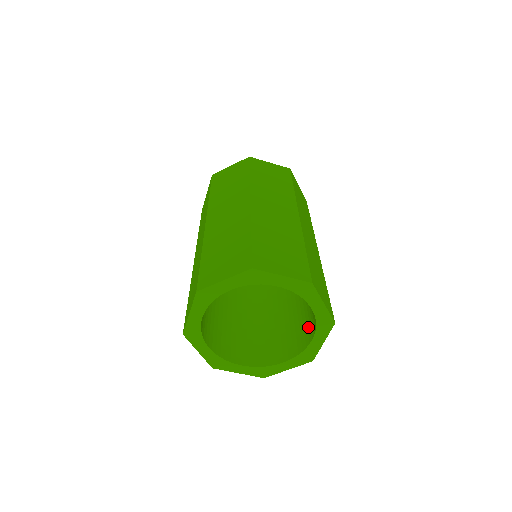
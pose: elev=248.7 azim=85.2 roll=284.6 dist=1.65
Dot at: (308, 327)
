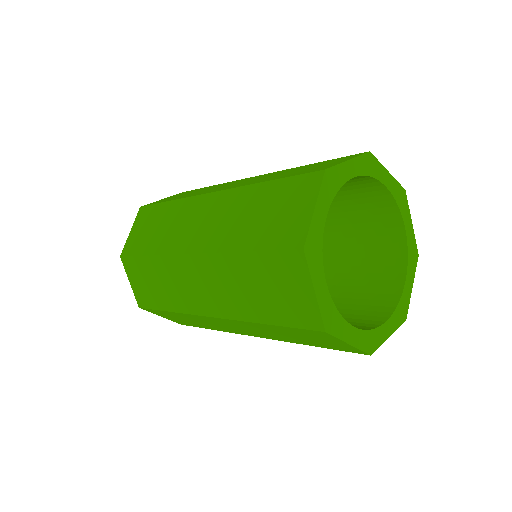
Dot at: (383, 232)
